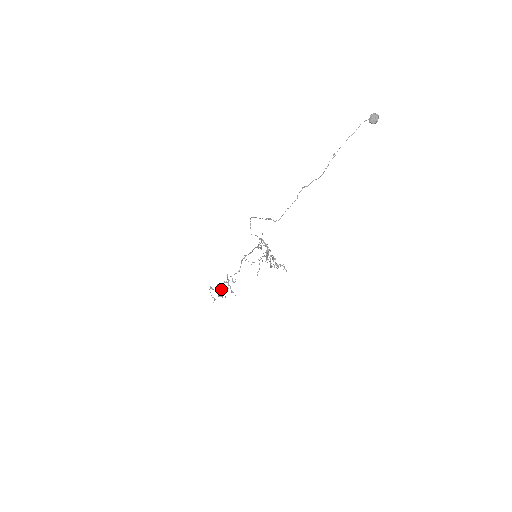
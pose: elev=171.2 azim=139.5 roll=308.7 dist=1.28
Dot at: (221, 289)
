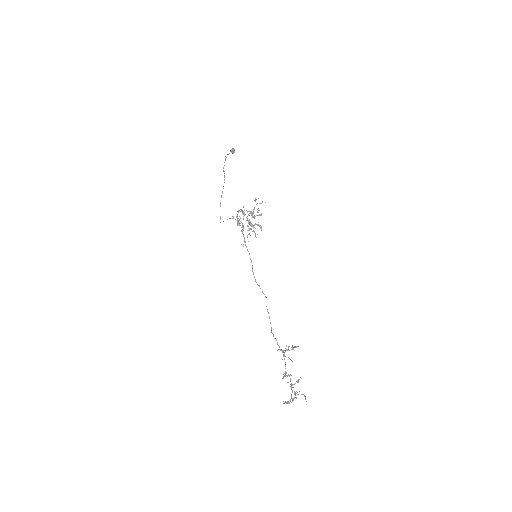
Dot at: (288, 374)
